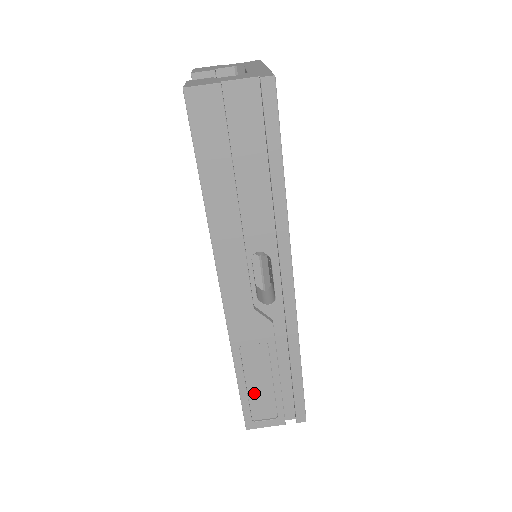
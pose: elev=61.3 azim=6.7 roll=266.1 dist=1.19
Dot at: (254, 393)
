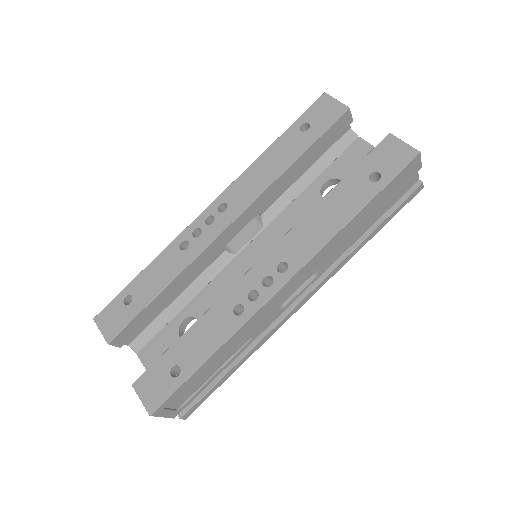
Dot at: (195, 379)
